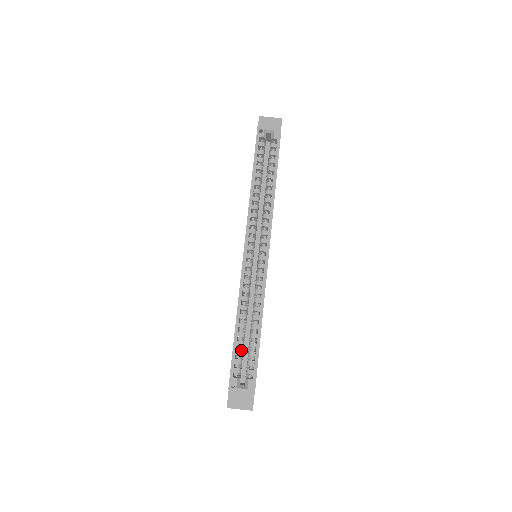
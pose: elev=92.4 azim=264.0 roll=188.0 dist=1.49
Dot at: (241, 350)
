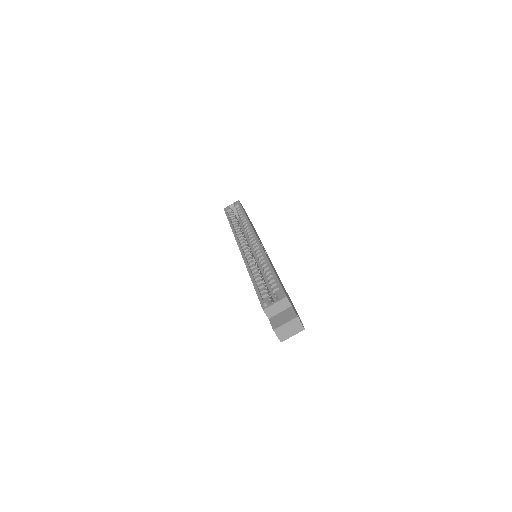
Dot at: (263, 287)
